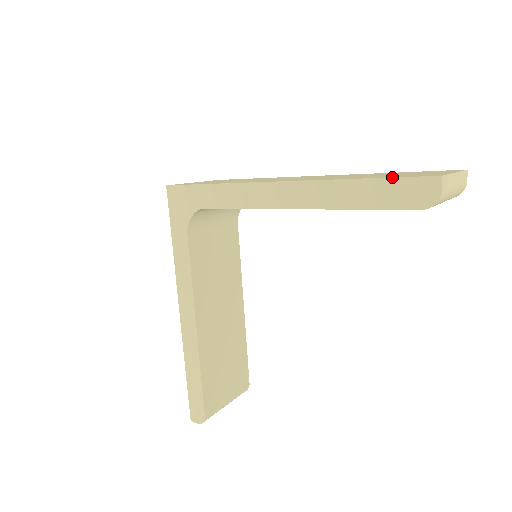
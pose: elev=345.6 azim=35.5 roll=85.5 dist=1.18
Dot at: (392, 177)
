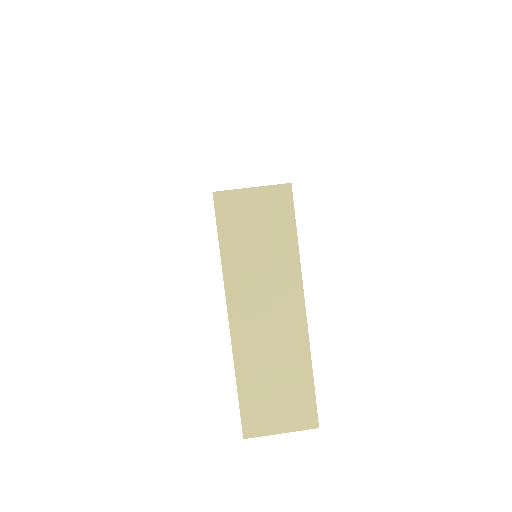
Dot at: occluded
